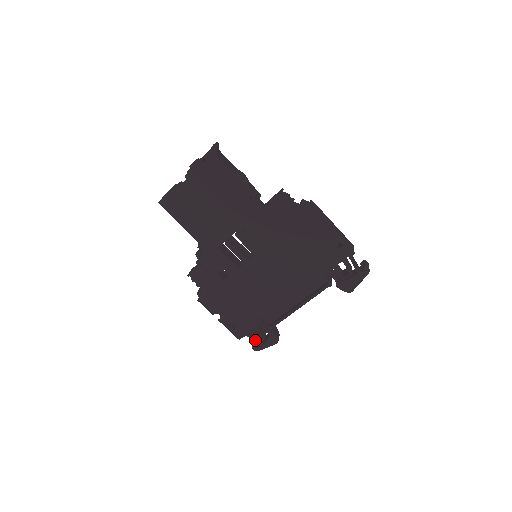
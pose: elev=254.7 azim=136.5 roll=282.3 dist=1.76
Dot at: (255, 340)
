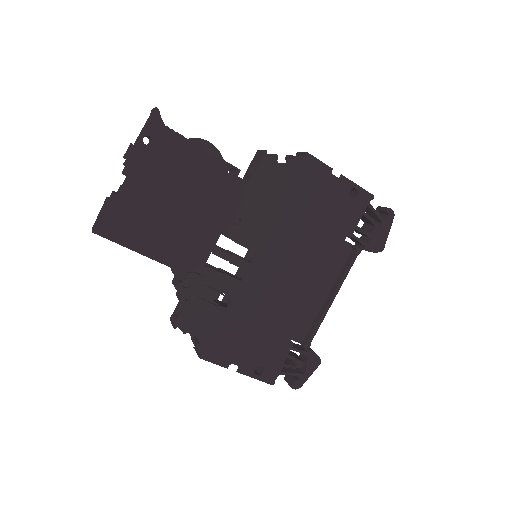
Dot at: (292, 374)
